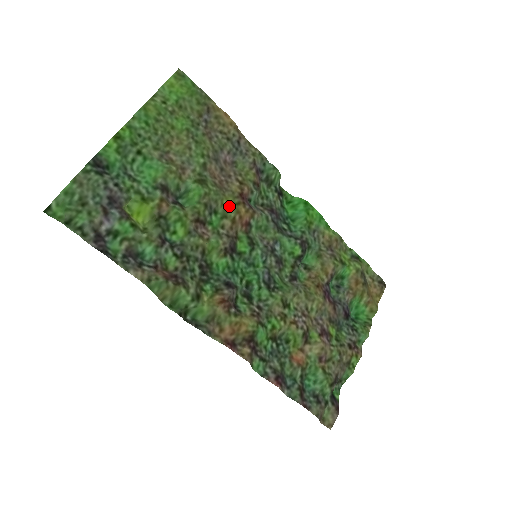
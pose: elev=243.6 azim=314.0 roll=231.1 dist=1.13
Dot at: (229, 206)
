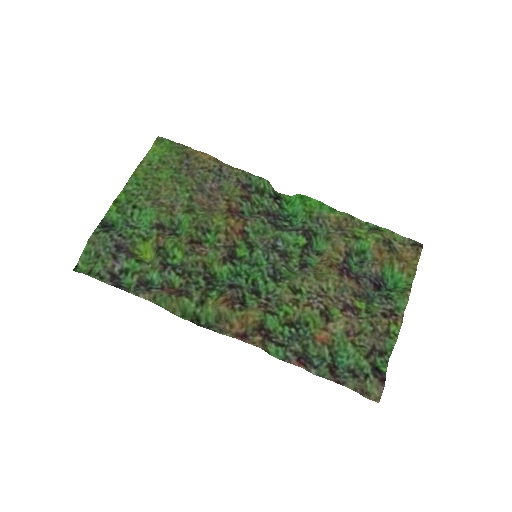
Dot at: (219, 222)
